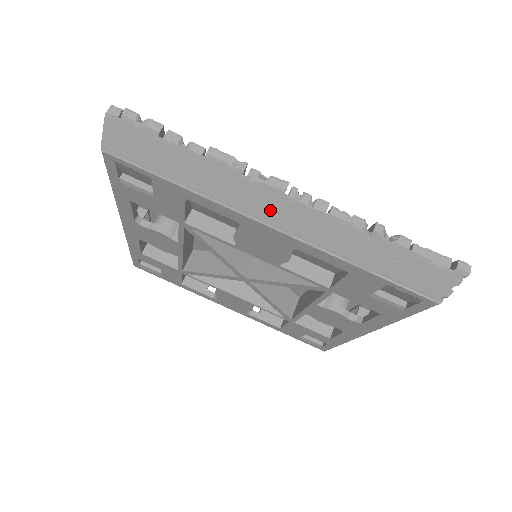
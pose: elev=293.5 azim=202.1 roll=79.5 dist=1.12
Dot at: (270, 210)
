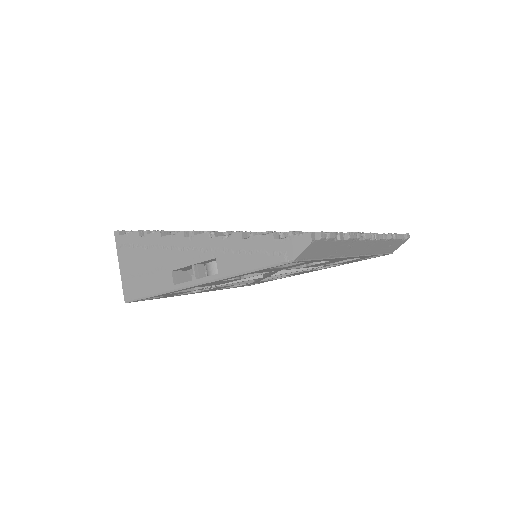
Dot at: (358, 250)
